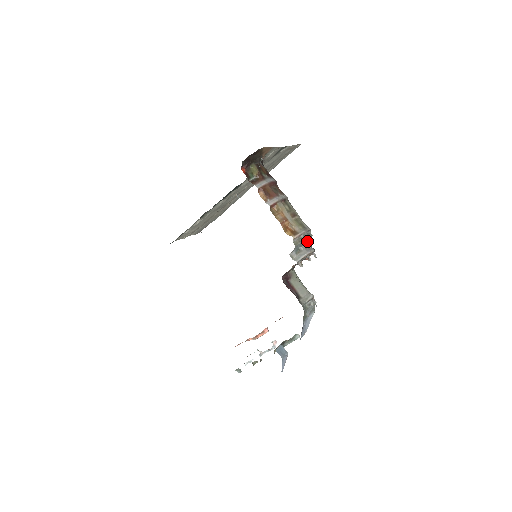
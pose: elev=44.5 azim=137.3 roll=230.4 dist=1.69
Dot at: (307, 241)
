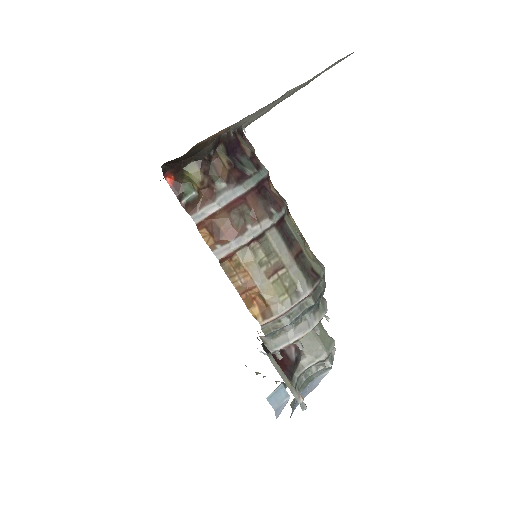
Dot at: (297, 318)
